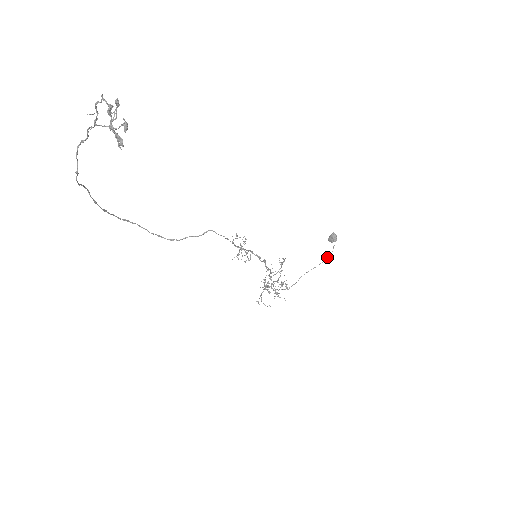
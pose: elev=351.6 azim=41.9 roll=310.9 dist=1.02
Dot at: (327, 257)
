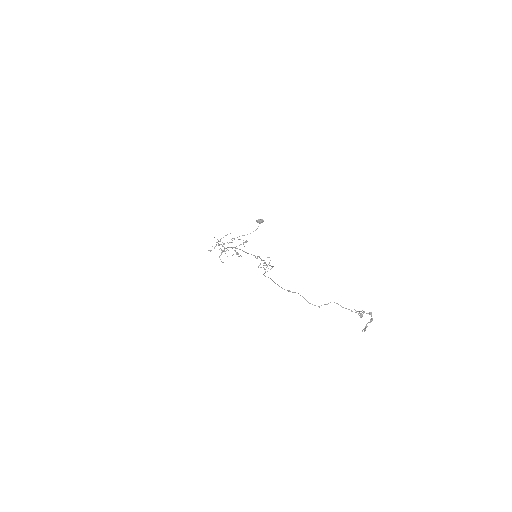
Dot at: occluded
